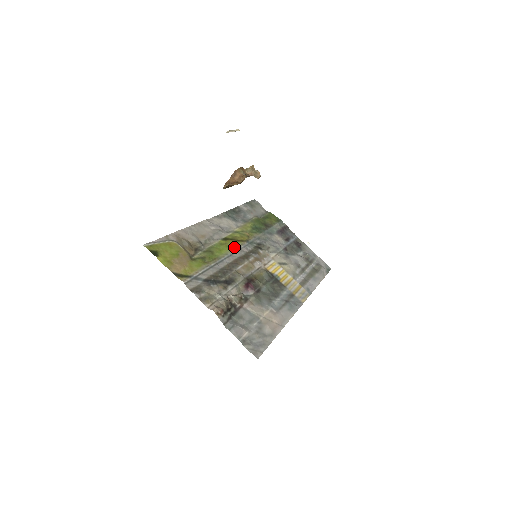
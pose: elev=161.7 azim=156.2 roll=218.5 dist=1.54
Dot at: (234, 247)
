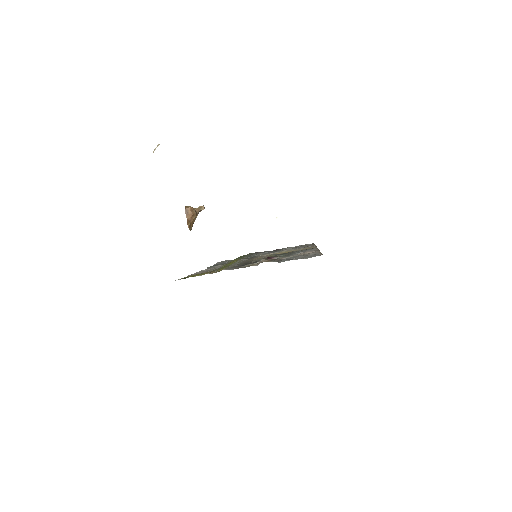
Dot at: occluded
